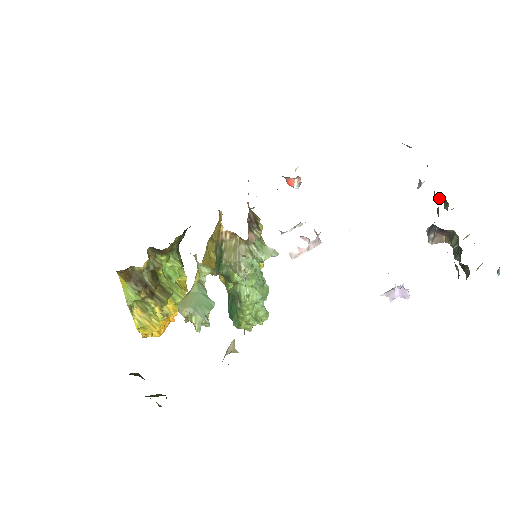
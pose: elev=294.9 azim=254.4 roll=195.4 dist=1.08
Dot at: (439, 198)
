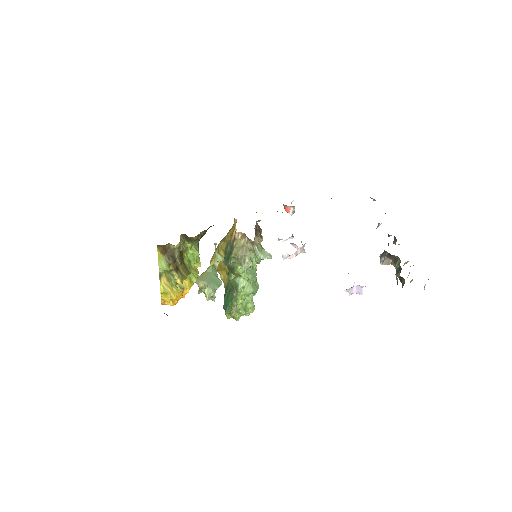
Dot at: (391, 235)
